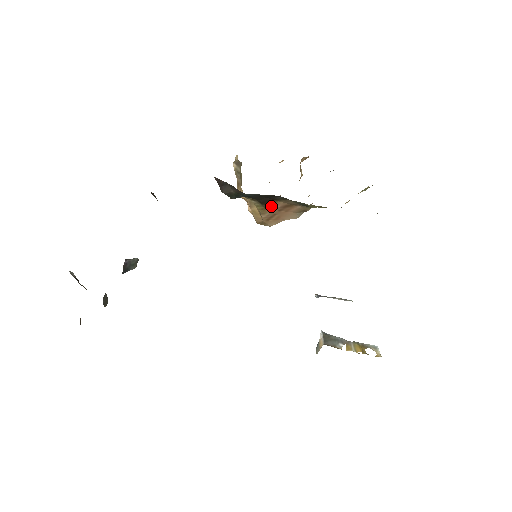
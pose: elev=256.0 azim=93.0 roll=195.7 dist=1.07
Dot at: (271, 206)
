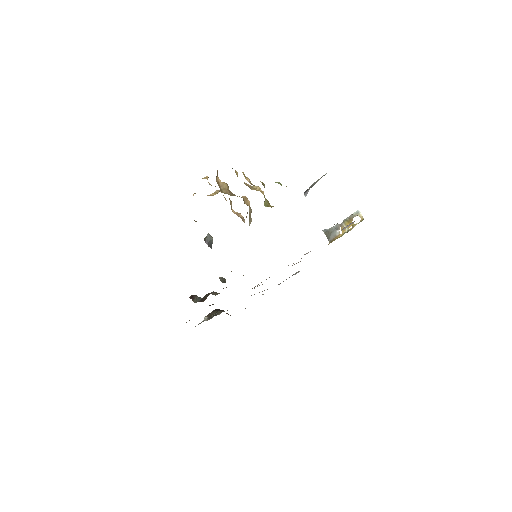
Dot at: occluded
